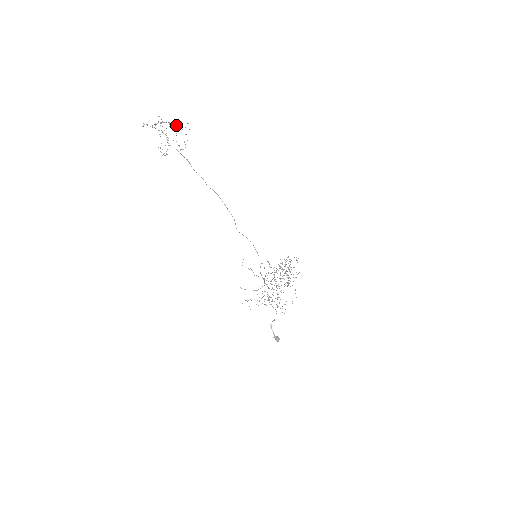
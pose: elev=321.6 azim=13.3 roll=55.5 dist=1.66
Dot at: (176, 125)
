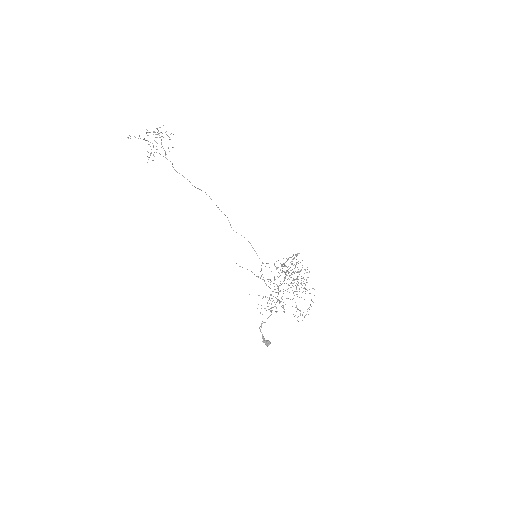
Dot at: occluded
